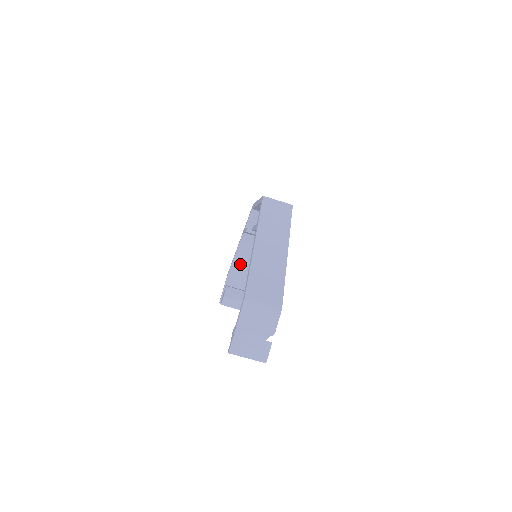
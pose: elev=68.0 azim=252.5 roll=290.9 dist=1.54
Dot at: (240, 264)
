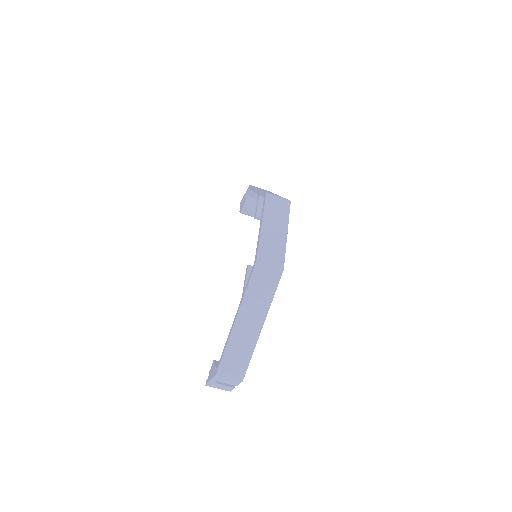
Dot at: occluded
